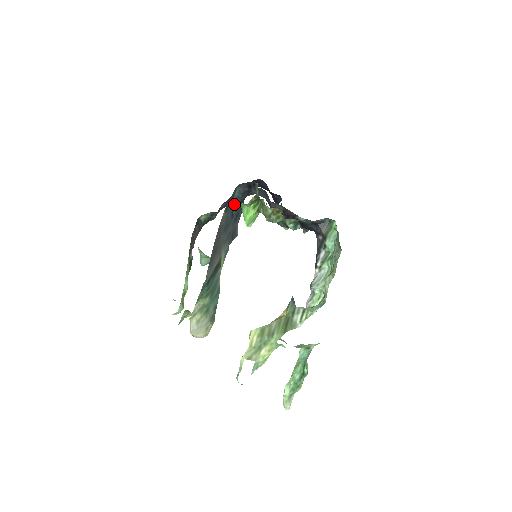
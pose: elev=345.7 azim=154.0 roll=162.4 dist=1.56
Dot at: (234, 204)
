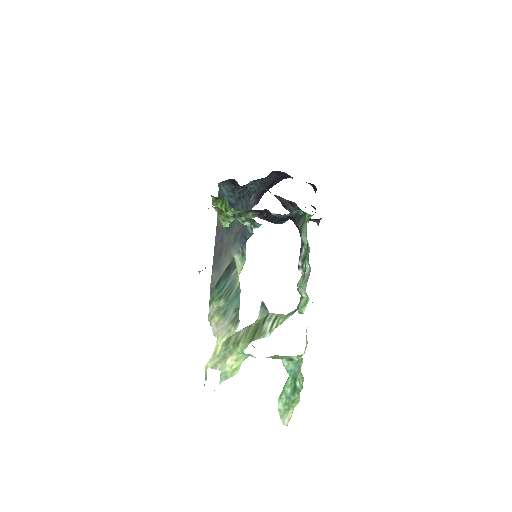
Dot at: (229, 203)
